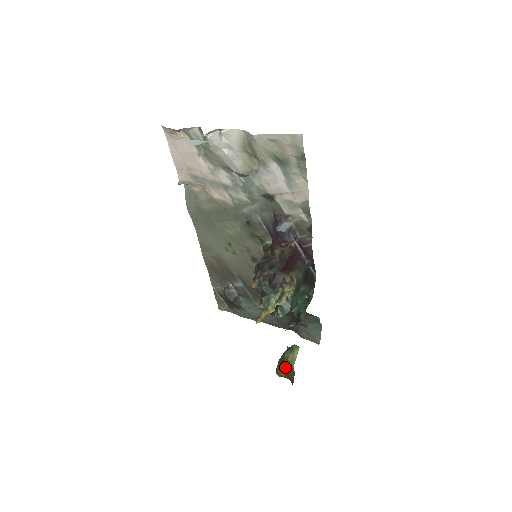
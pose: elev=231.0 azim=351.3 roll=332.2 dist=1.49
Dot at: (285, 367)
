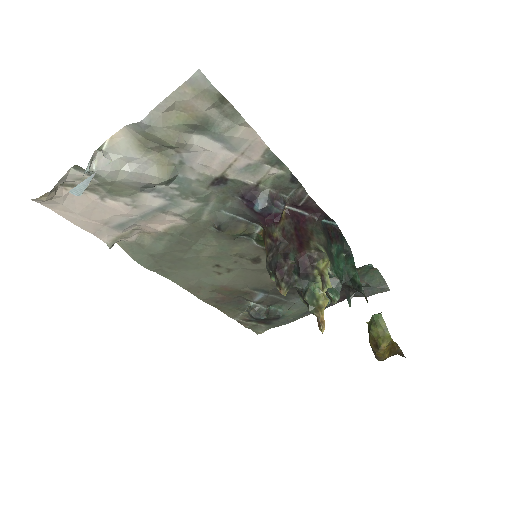
Dot at: (384, 347)
